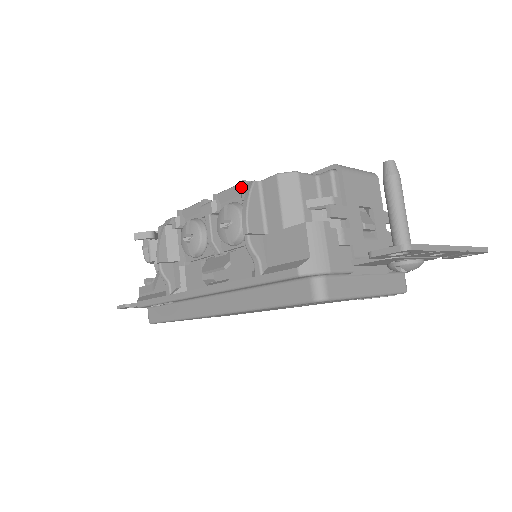
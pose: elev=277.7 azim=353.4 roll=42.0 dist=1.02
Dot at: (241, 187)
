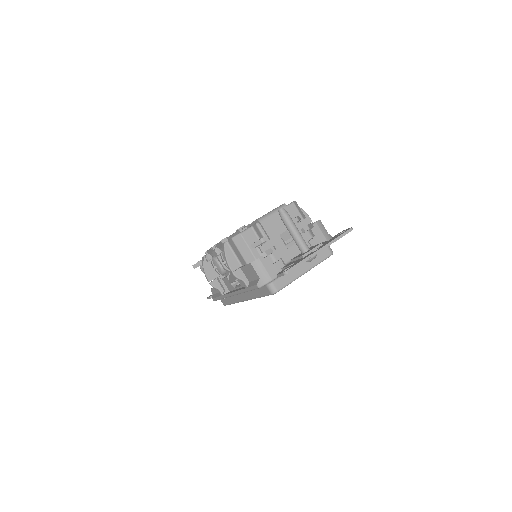
Dot at: occluded
